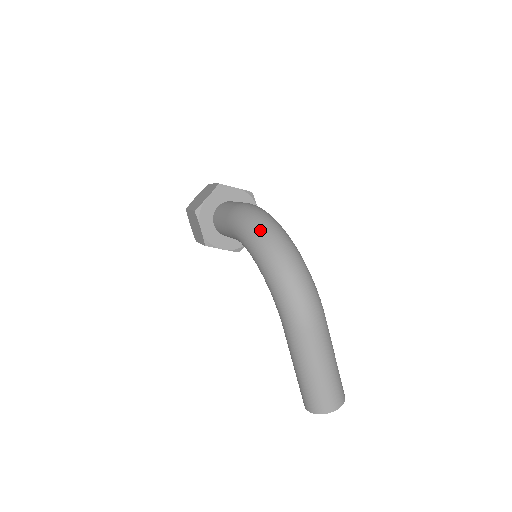
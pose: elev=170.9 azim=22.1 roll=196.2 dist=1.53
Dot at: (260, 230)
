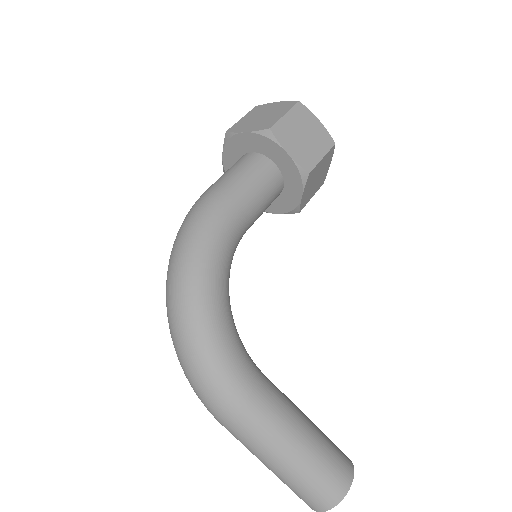
Dot at: (167, 272)
